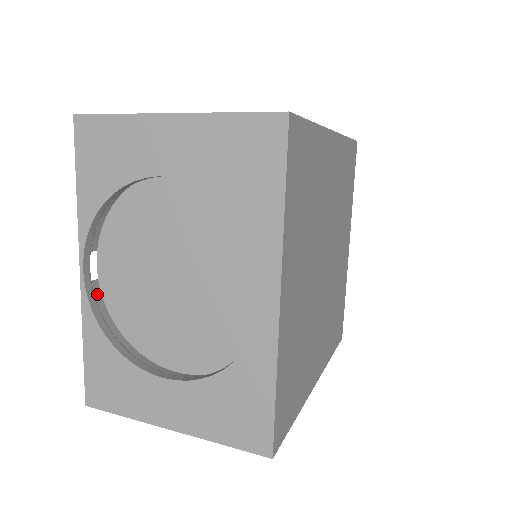
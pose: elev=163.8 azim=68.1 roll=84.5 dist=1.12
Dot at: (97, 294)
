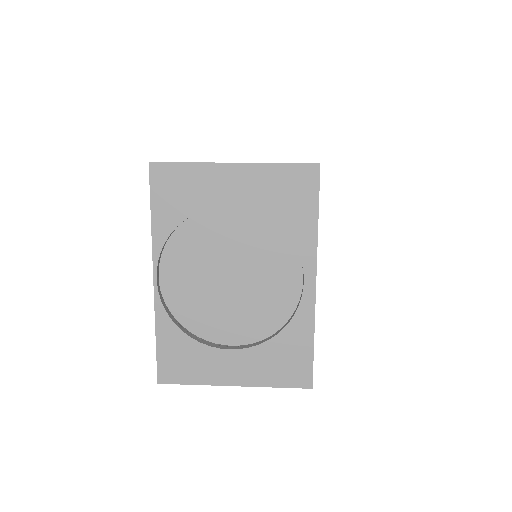
Dot at: occluded
